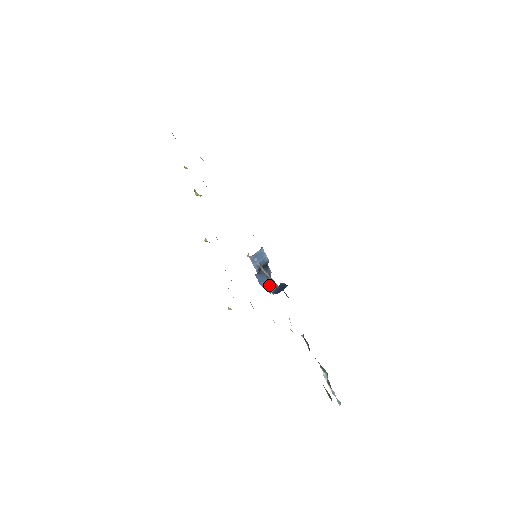
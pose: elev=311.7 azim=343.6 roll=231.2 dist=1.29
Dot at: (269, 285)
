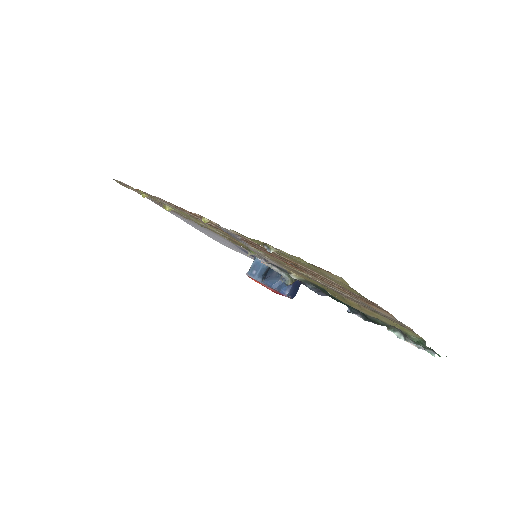
Dot at: (282, 285)
